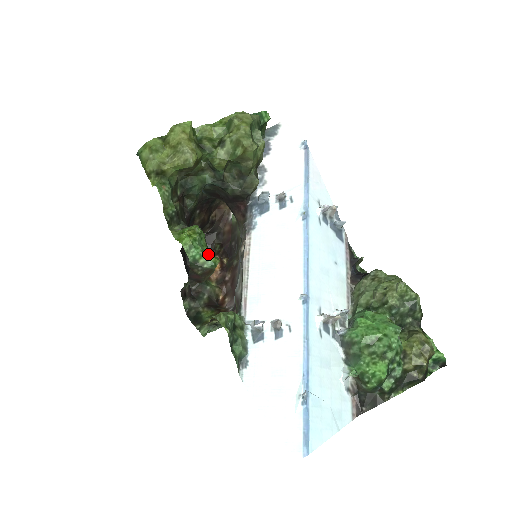
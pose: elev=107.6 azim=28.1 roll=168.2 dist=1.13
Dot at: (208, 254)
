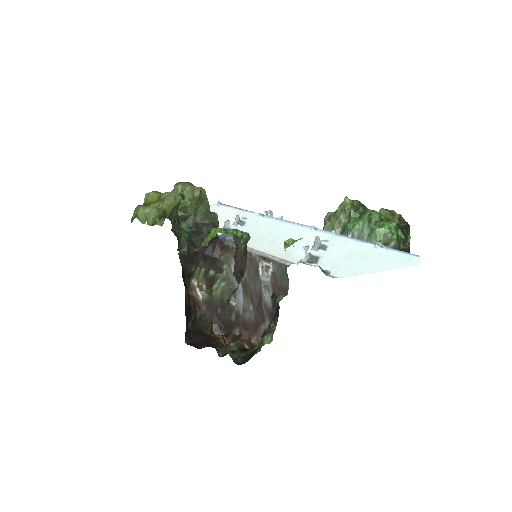
Dot at: occluded
